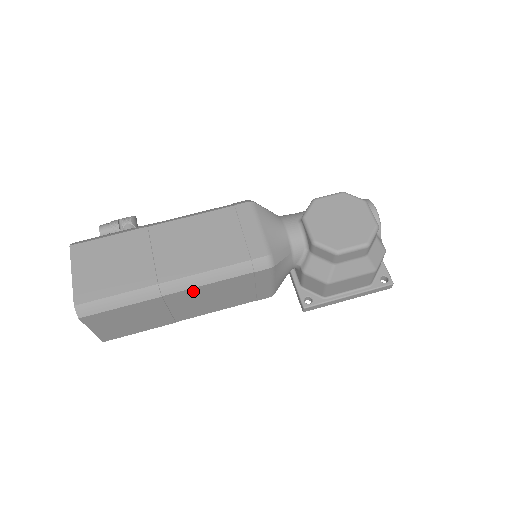
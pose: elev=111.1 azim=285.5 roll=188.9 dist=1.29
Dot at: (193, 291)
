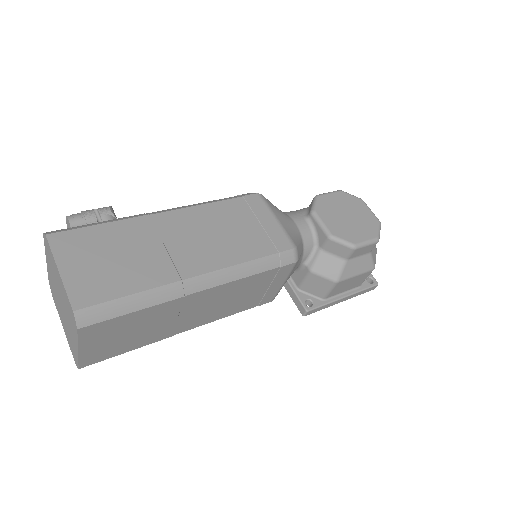
Dot at: (216, 290)
